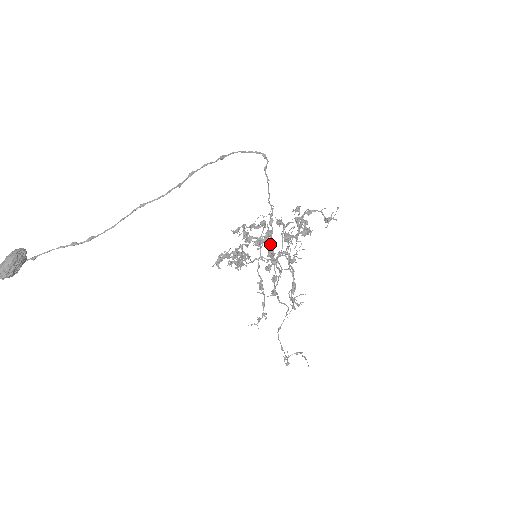
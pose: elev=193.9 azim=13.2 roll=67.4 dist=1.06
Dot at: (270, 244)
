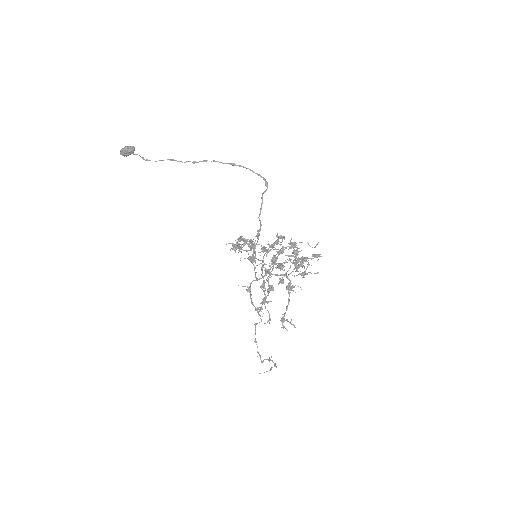
Dot at: occluded
